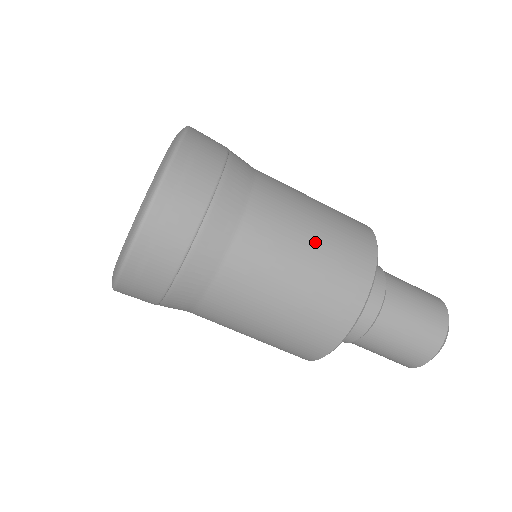
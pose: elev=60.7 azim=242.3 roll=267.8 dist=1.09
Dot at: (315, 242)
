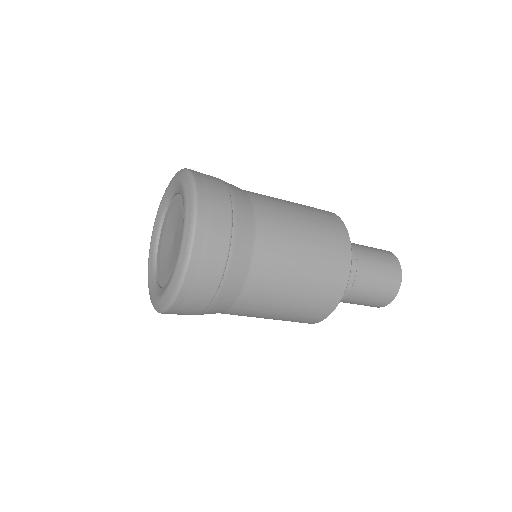
Dot at: (275, 318)
